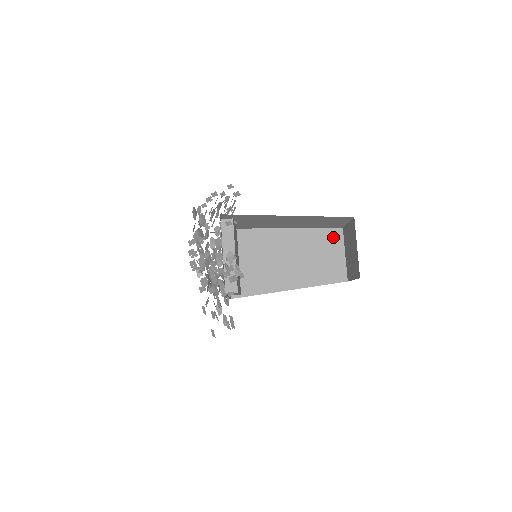
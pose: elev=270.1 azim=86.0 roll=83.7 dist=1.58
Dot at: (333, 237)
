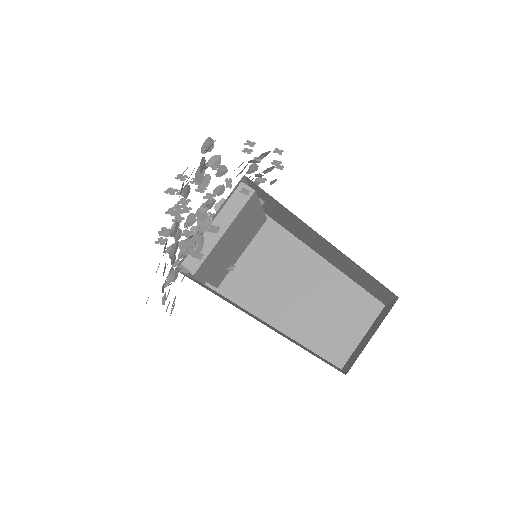
Dot at: (366, 307)
